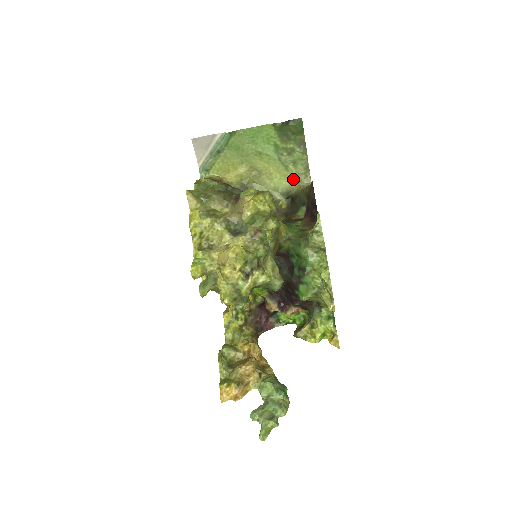
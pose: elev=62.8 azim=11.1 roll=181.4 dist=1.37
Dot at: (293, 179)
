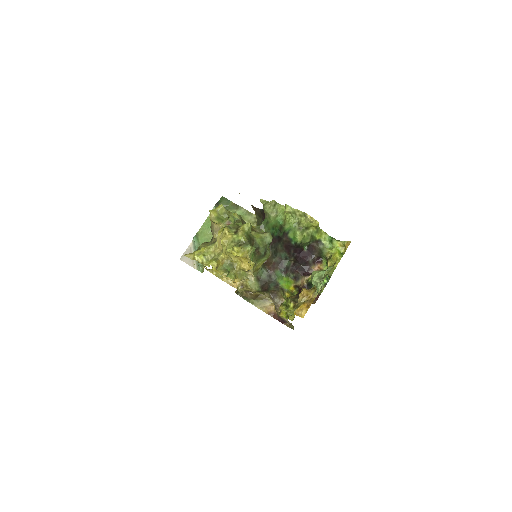
Dot at: occluded
